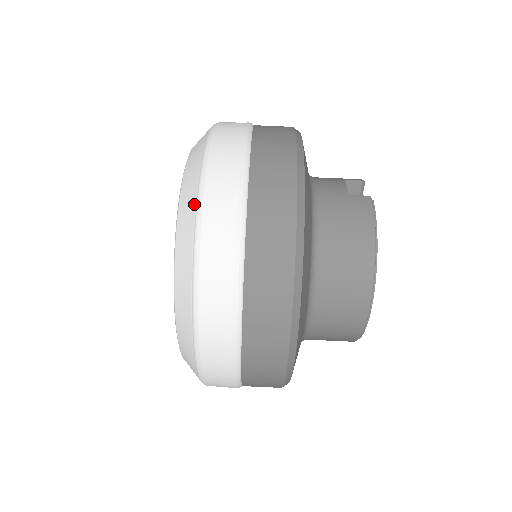
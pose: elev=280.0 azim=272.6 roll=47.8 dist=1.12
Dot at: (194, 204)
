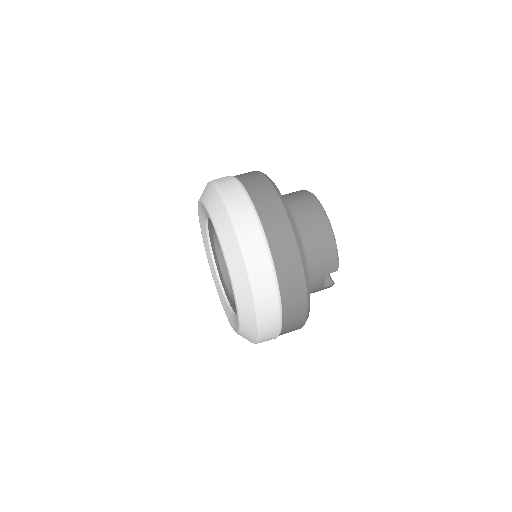
Dot at: occluded
